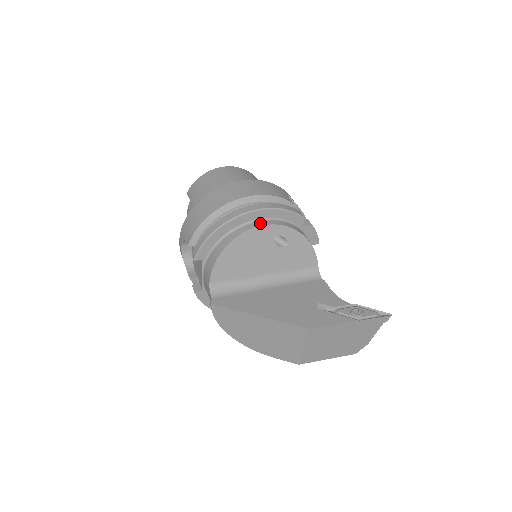
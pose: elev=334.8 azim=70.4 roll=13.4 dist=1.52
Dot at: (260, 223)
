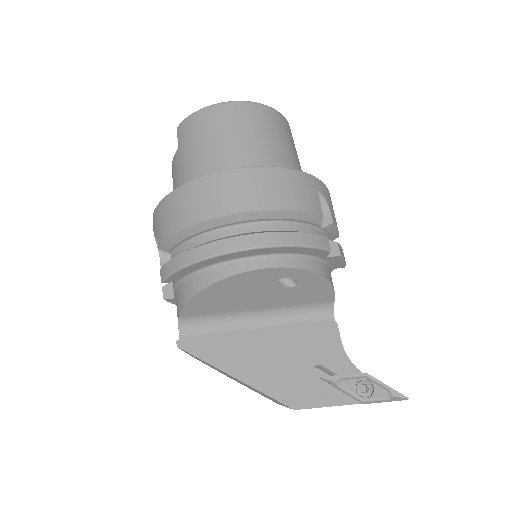
Dot at: (261, 263)
